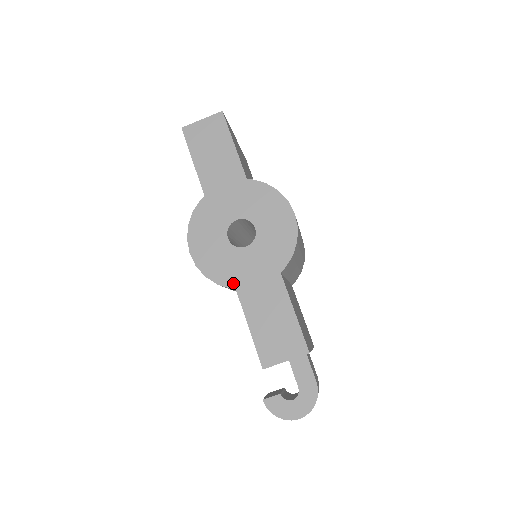
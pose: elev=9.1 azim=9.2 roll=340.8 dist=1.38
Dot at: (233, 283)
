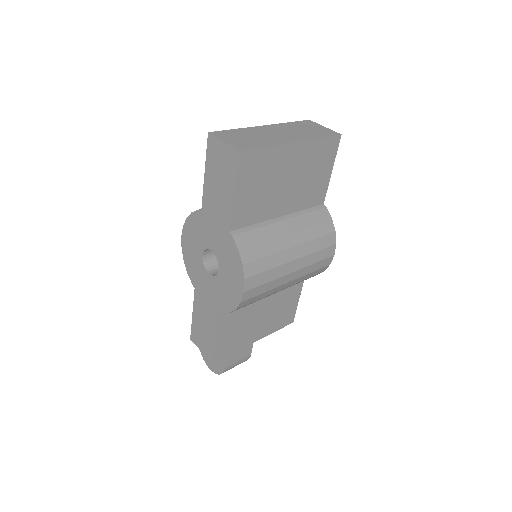
Dot at: (195, 284)
